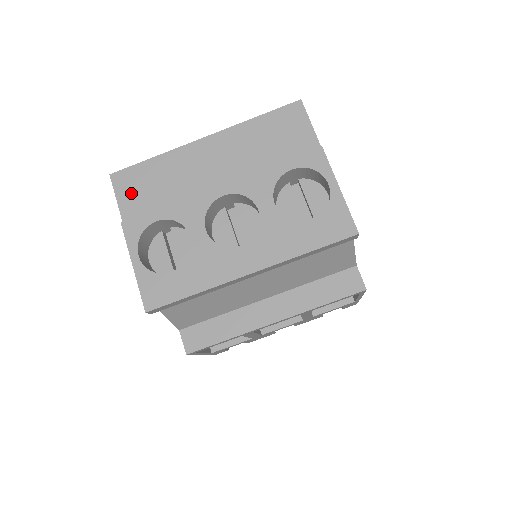
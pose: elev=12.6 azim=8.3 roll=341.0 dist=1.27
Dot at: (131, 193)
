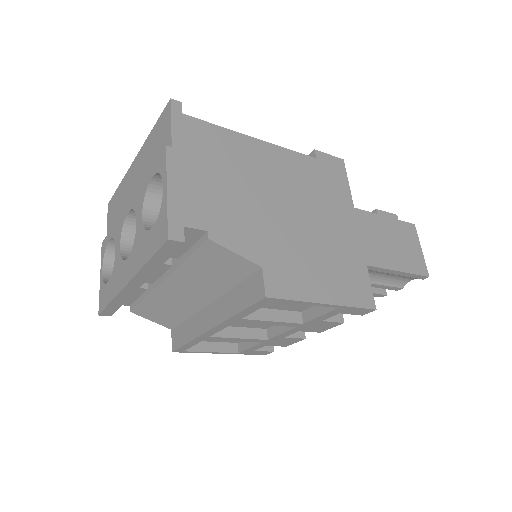
Dot at: (111, 217)
